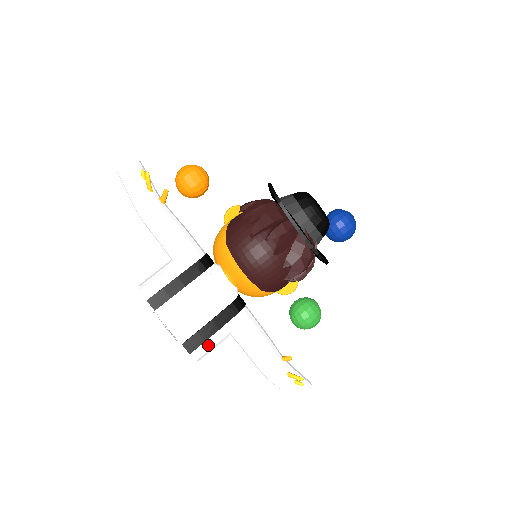
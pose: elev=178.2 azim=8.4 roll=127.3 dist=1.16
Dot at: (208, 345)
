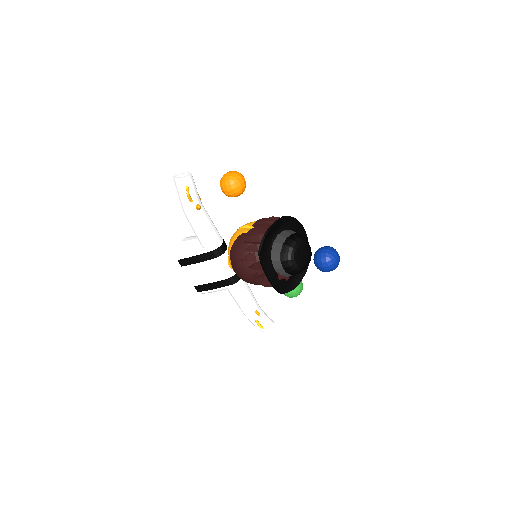
Dot at: (210, 292)
